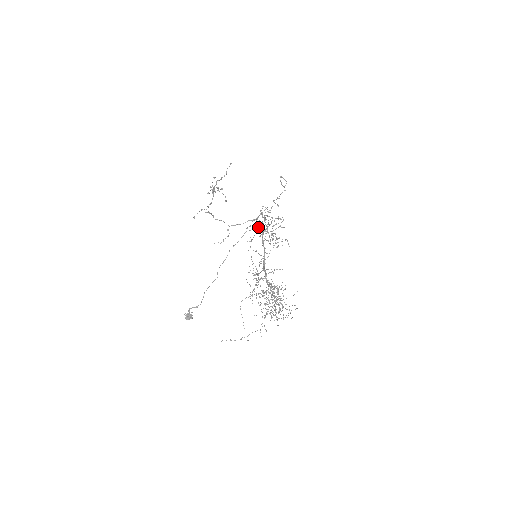
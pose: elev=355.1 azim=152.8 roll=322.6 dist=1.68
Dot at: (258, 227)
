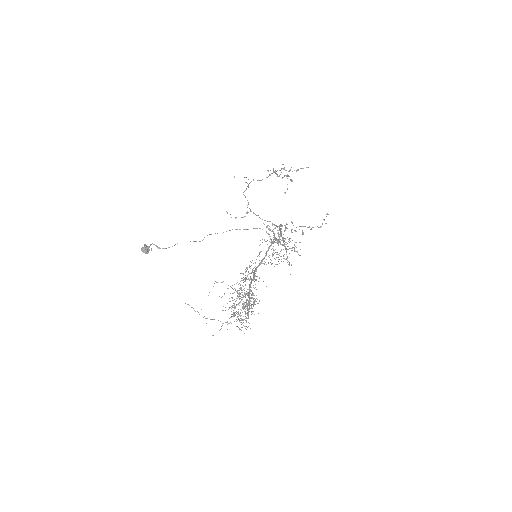
Dot at: occluded
